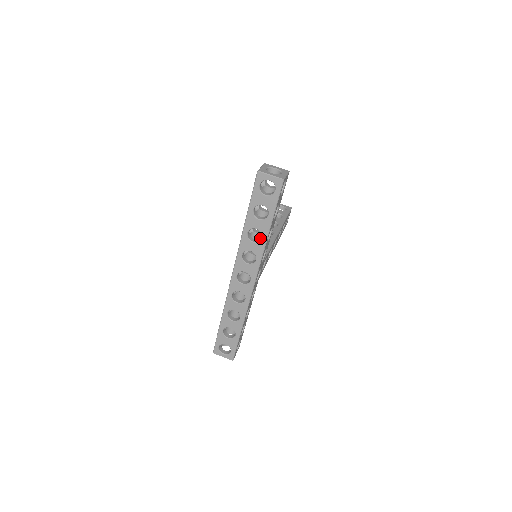
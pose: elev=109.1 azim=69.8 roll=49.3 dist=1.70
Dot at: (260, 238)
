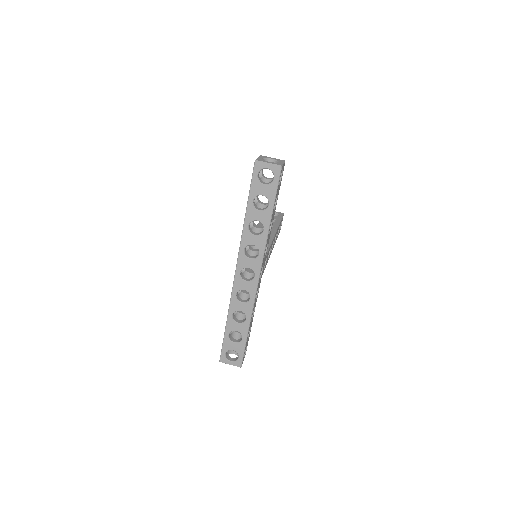
Dot at: occluded
